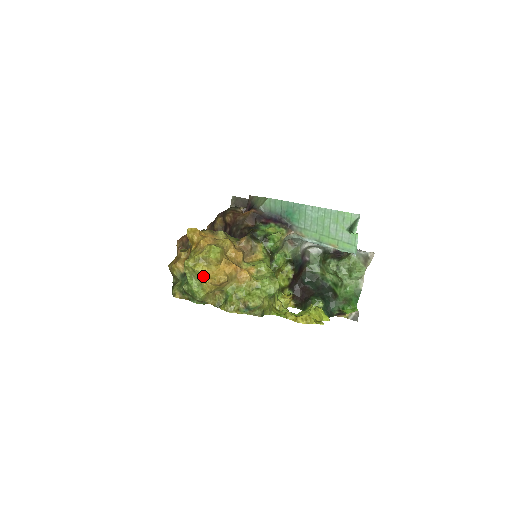
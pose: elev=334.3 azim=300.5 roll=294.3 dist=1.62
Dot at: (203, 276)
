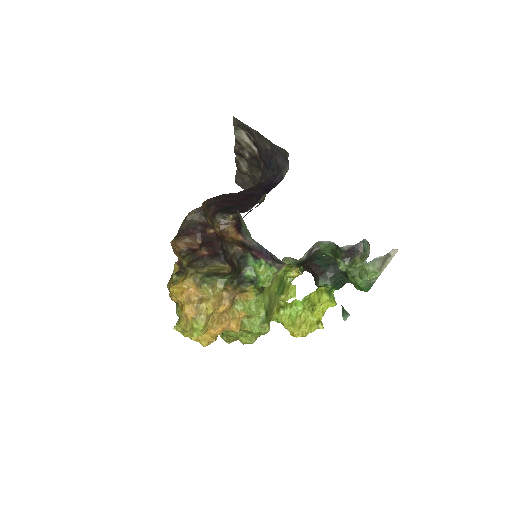
Dot at: occluded
